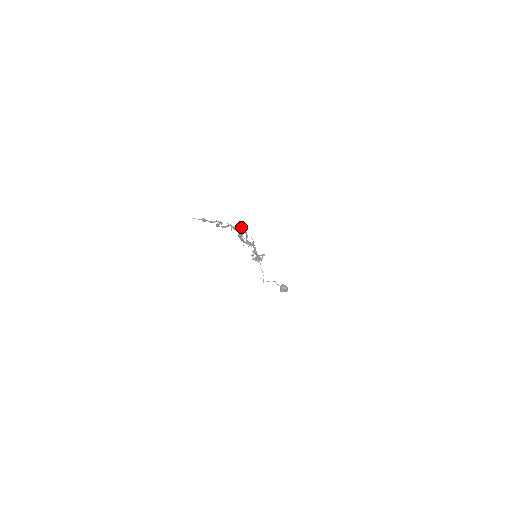
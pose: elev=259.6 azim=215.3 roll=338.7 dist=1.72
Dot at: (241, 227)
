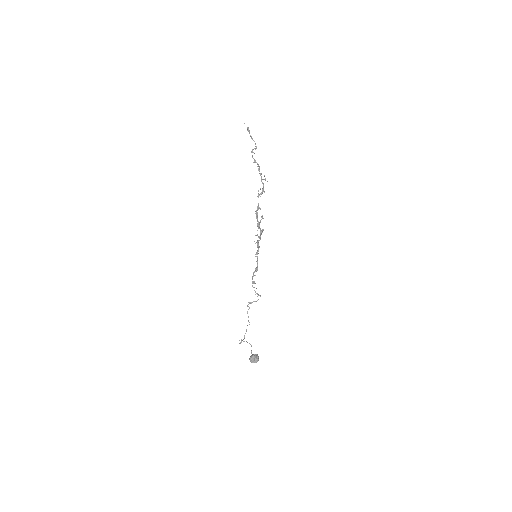
Dot at: occluded
